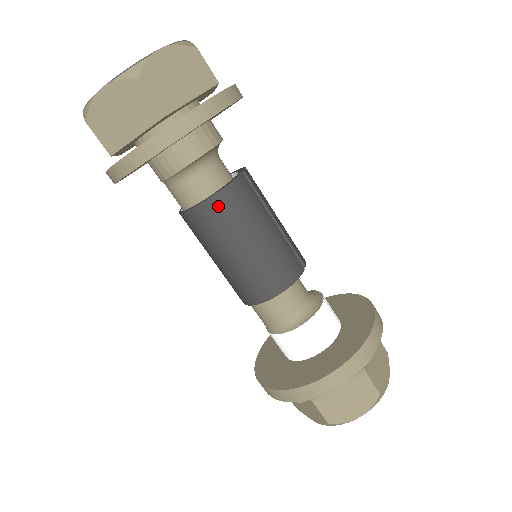
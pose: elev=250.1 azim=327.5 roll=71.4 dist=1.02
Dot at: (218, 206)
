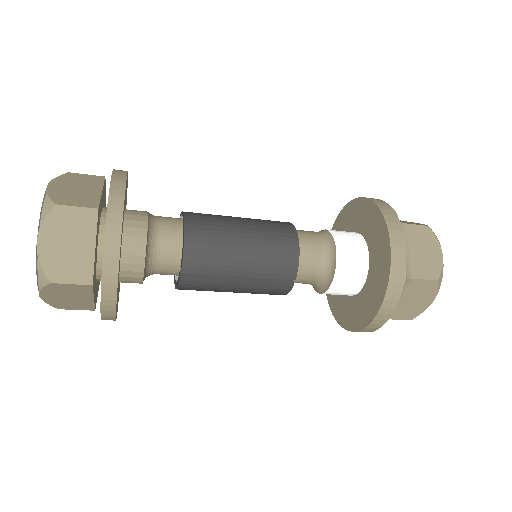
Dot at: occluded
